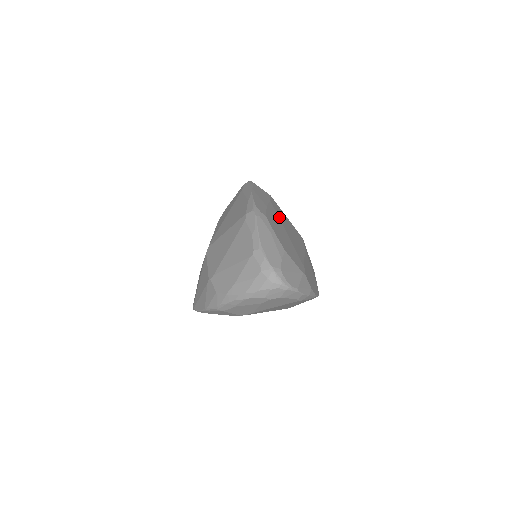
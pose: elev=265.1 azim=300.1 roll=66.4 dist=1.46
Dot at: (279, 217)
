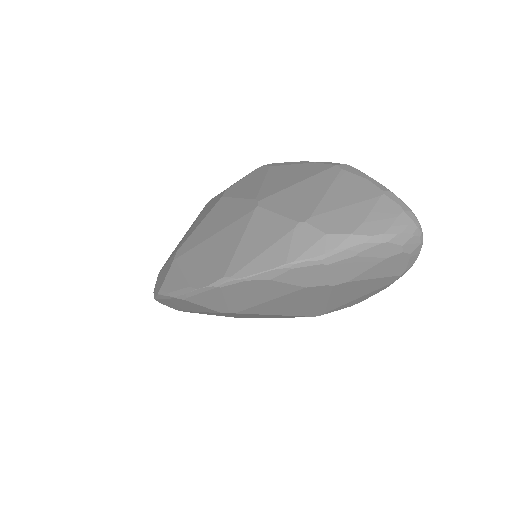
Dot at: occluded
